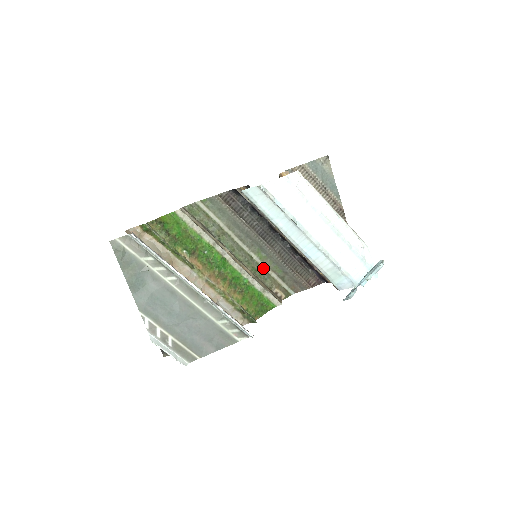
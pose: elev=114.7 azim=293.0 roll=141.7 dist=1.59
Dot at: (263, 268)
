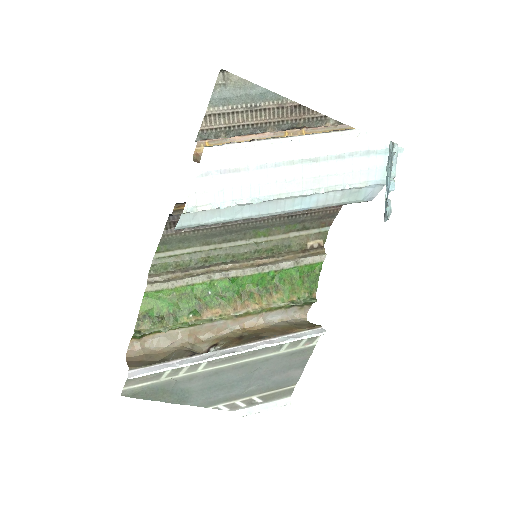
Dot at: (276, 240)
